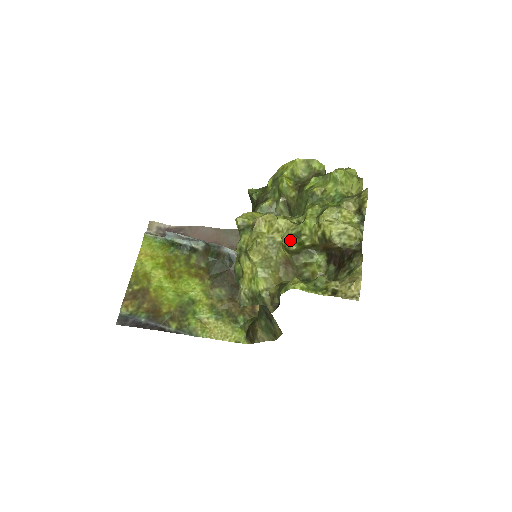
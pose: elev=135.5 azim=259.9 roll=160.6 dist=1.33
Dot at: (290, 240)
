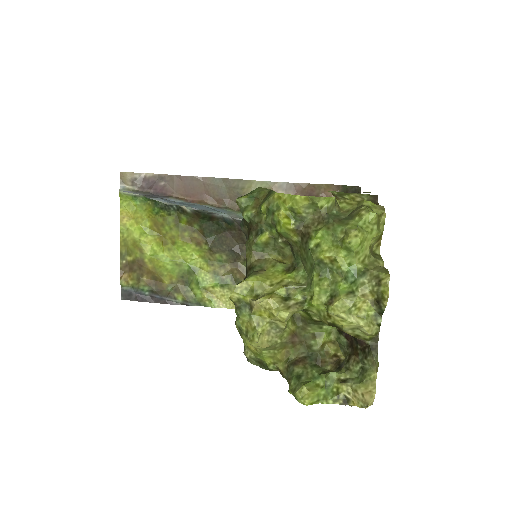
Dot at: occluded
